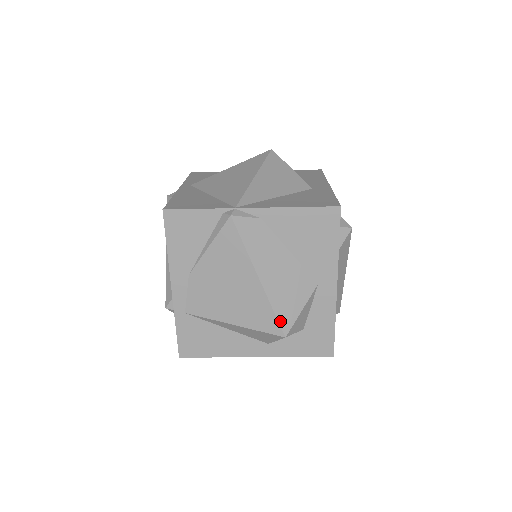
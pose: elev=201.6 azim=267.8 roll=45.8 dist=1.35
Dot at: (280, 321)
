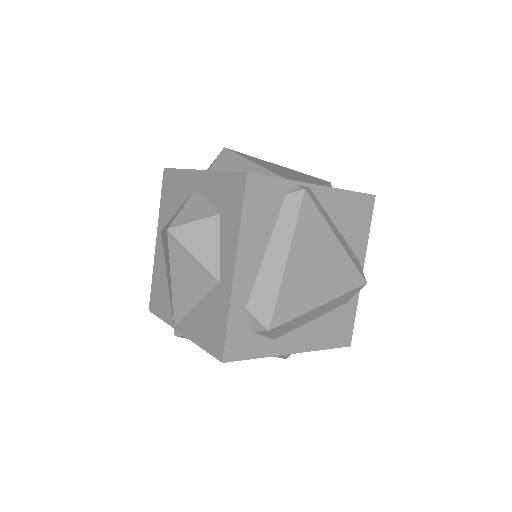
Dot at: occluded
